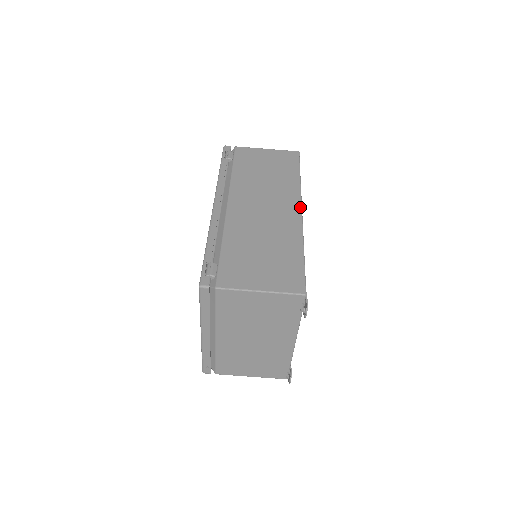
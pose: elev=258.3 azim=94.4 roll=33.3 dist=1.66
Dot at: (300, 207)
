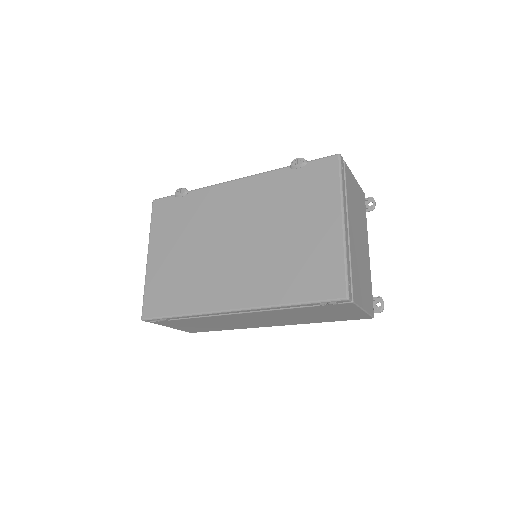
Dot at: occluded
